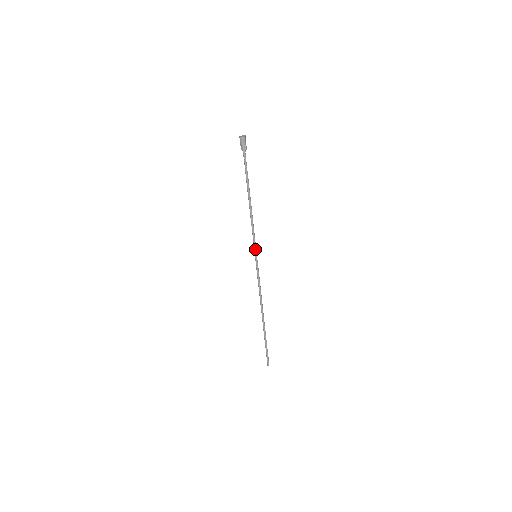
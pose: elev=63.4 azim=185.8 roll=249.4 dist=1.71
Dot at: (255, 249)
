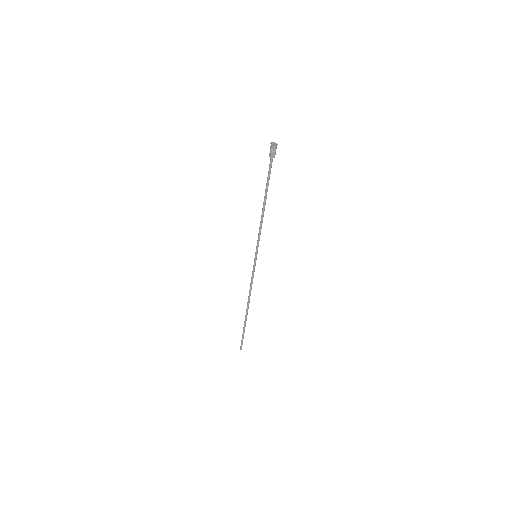
Dot at: (257, 250)
